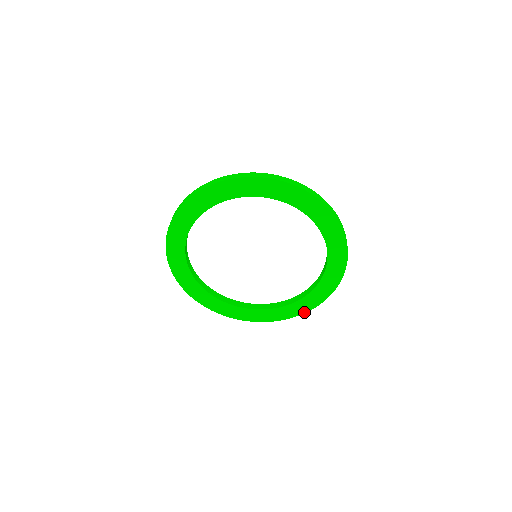
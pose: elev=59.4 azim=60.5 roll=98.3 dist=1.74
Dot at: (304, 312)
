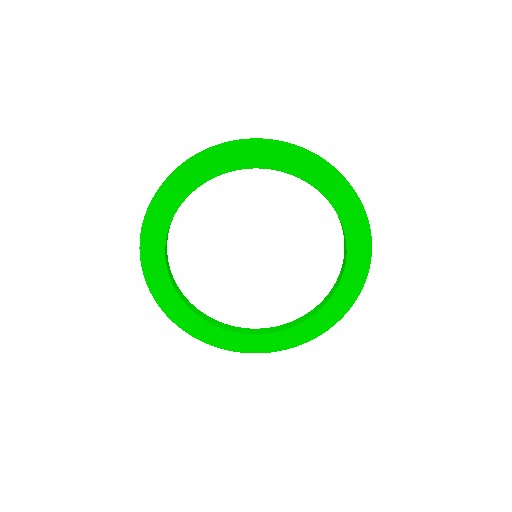
Dot at: (362, 284)
